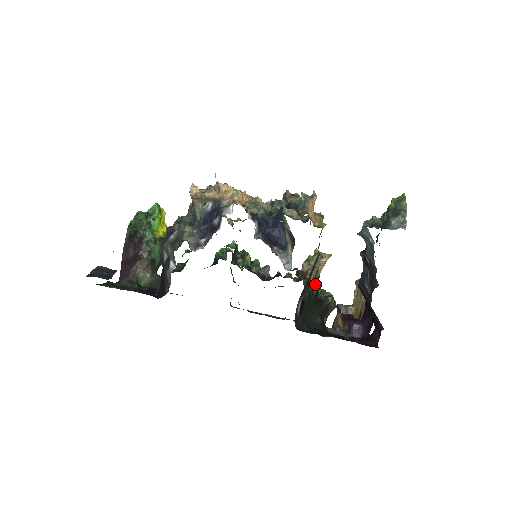
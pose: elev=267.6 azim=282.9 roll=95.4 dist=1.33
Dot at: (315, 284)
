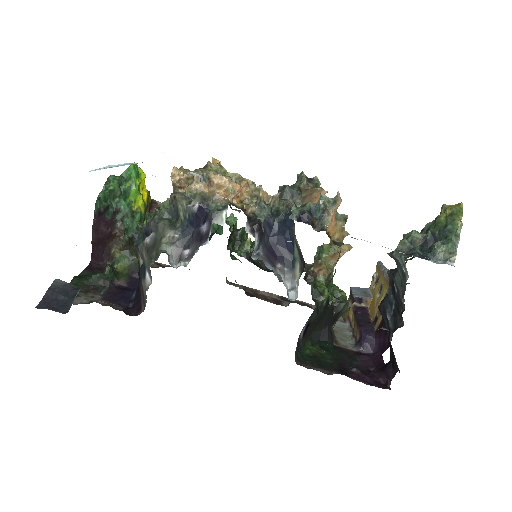
Dot at: (326, 293)
